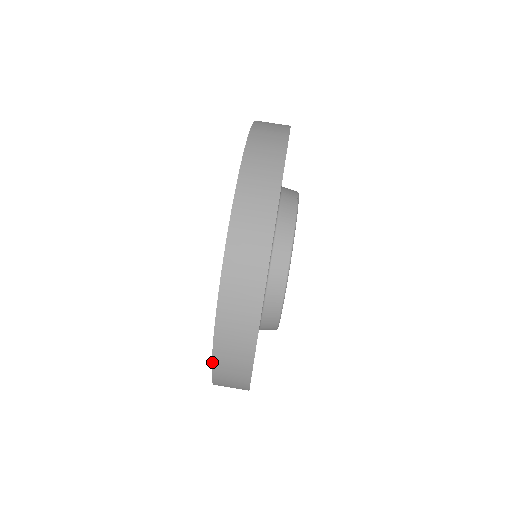
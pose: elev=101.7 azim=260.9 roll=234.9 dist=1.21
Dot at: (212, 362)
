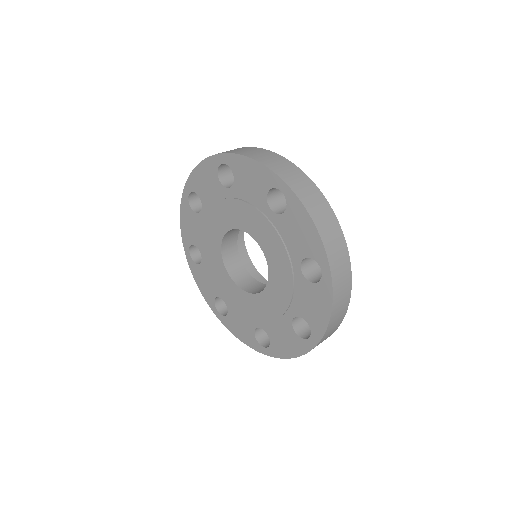
Dot at: (248, 157)
